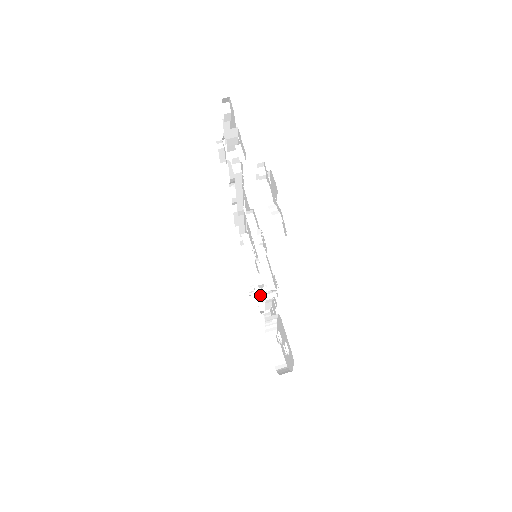
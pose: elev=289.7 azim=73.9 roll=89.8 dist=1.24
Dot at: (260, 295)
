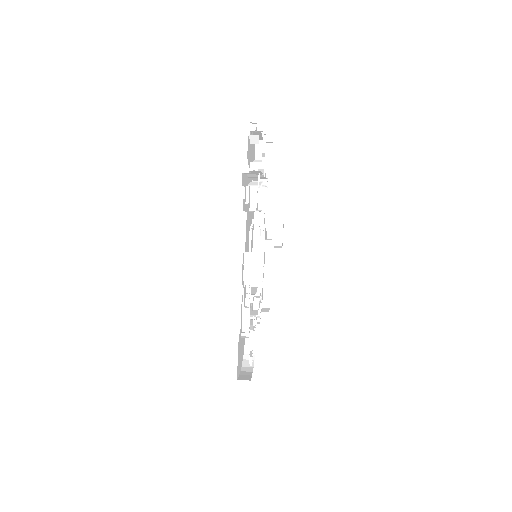
Dot at: occluded
